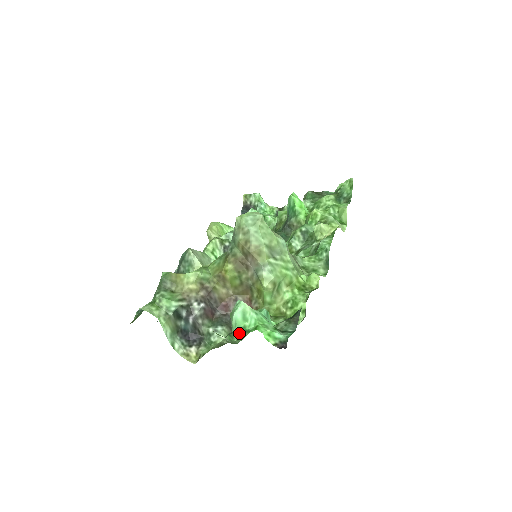
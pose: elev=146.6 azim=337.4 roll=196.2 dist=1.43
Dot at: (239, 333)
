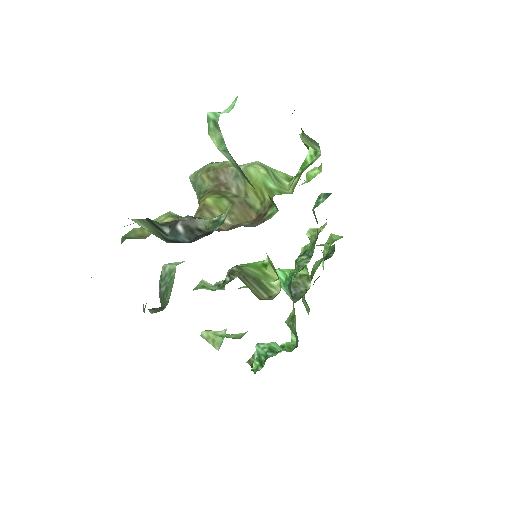
Dot at: occluded
